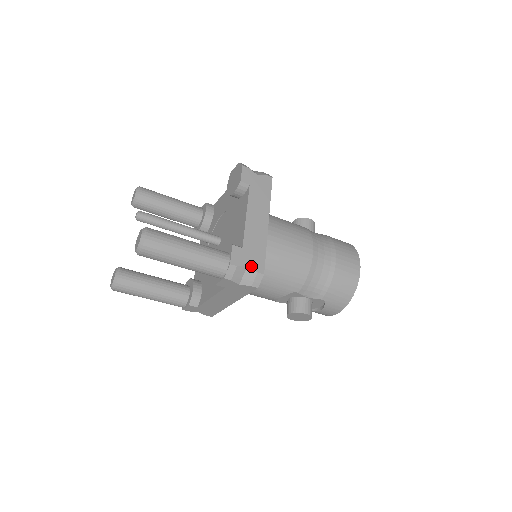
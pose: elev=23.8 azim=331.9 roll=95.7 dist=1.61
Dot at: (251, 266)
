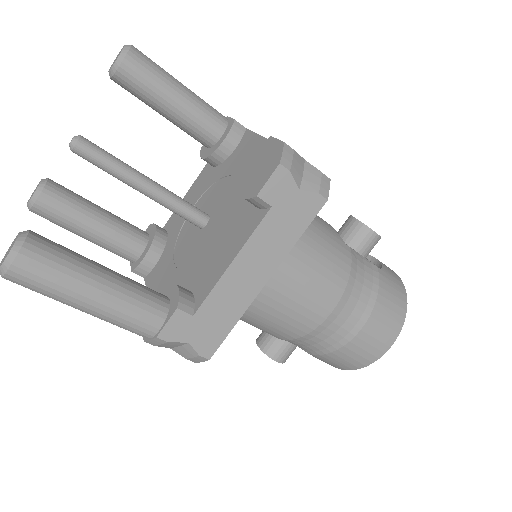
Dot at: (193, 345)
